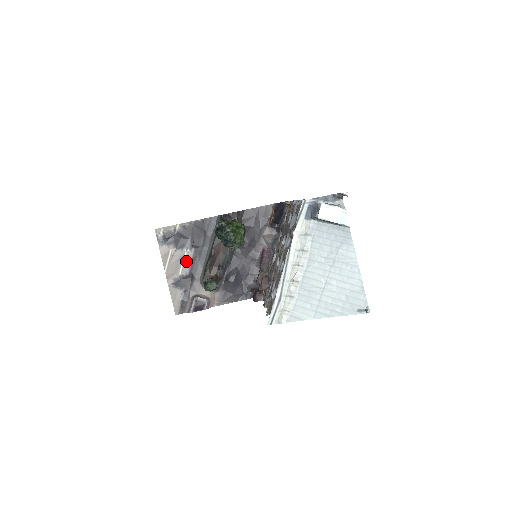
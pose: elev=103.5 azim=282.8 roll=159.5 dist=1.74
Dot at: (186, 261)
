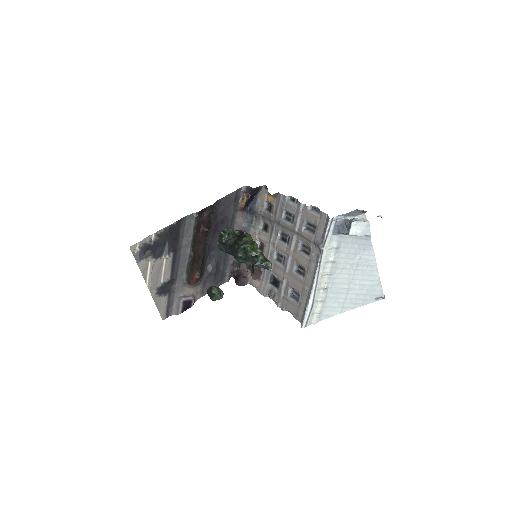
Dot at: (166, 268)
